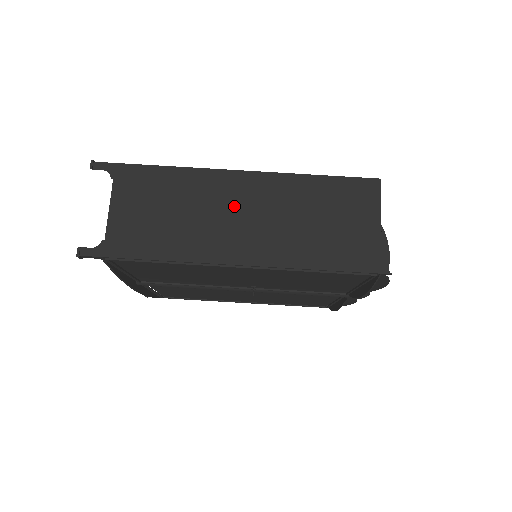
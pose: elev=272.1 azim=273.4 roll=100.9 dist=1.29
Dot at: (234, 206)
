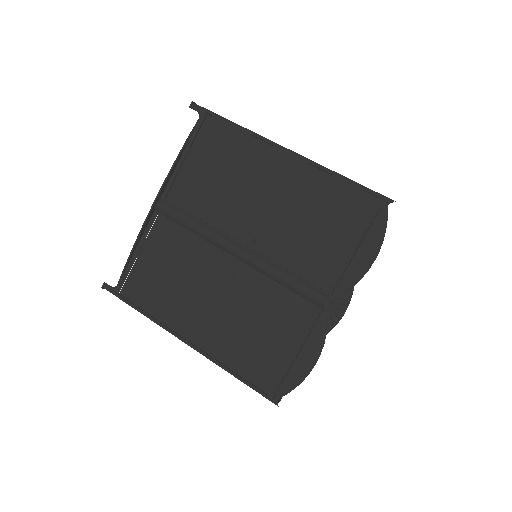
Dot at: occluded
